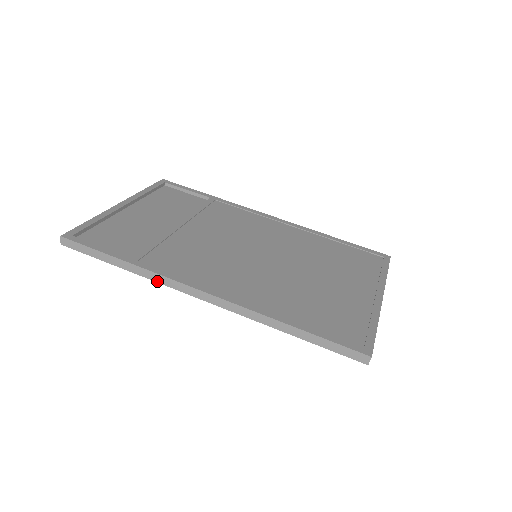
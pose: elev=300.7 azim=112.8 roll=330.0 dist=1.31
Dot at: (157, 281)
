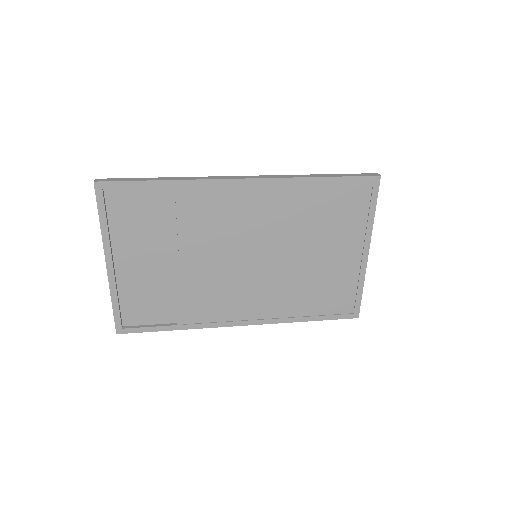
Dot at: (199, 179)
